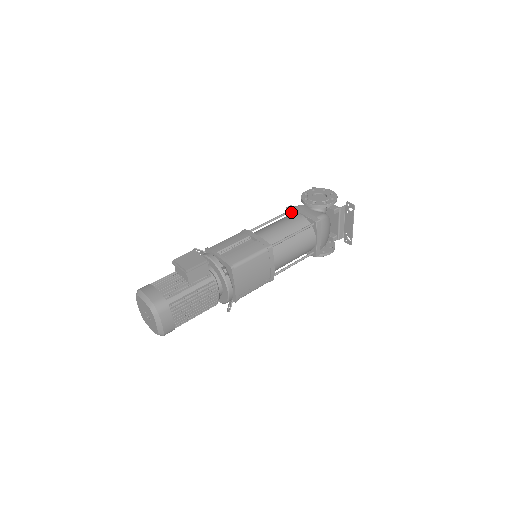
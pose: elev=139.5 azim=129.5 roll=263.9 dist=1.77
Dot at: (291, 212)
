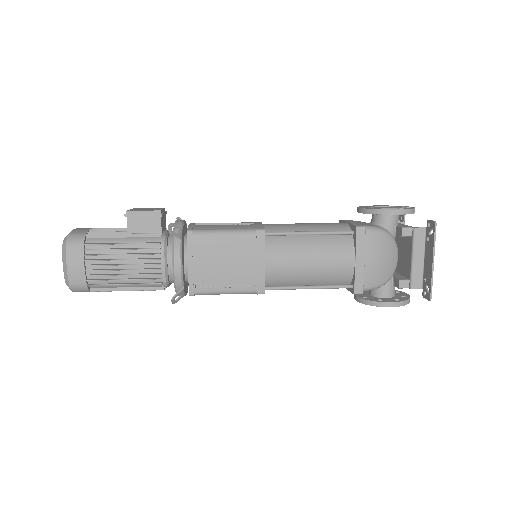
Dot at: occluded
